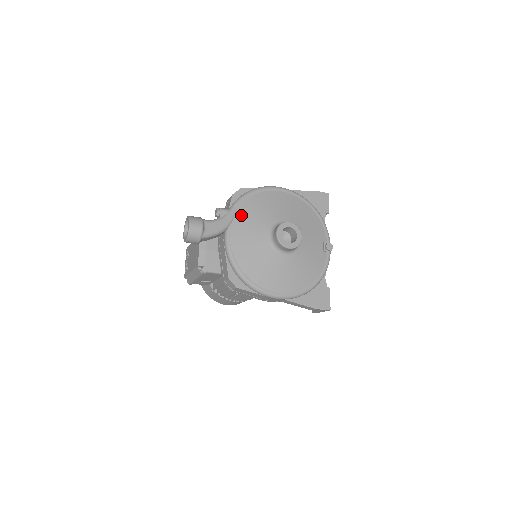
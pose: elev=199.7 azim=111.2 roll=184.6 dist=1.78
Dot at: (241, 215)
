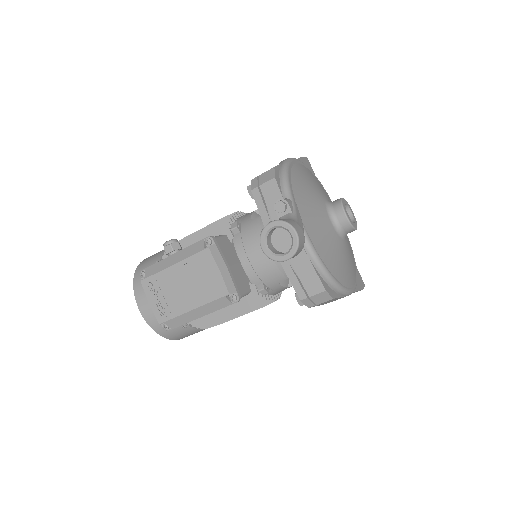
Dot at: (301, 203)
